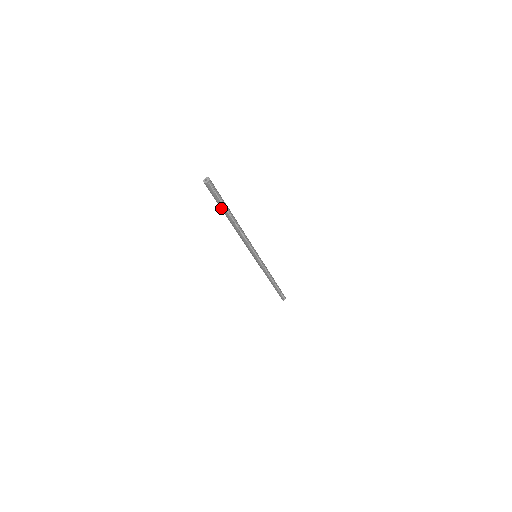
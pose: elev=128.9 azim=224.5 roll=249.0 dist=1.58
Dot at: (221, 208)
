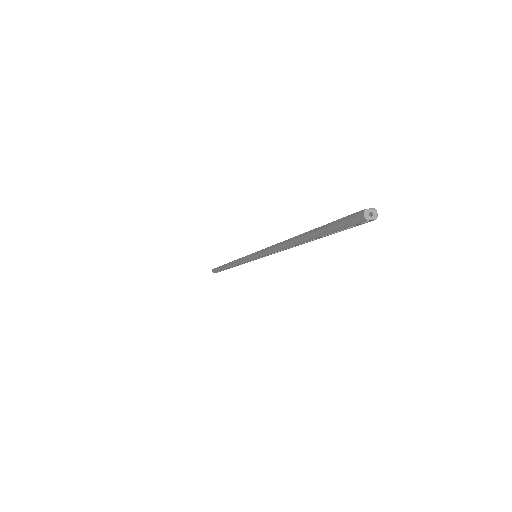
Dot at: (318, 232)
